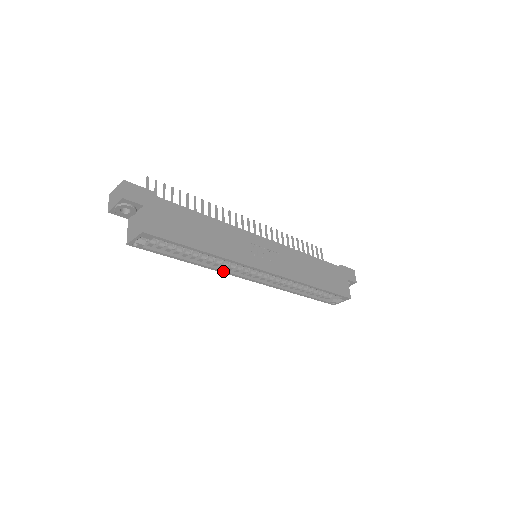
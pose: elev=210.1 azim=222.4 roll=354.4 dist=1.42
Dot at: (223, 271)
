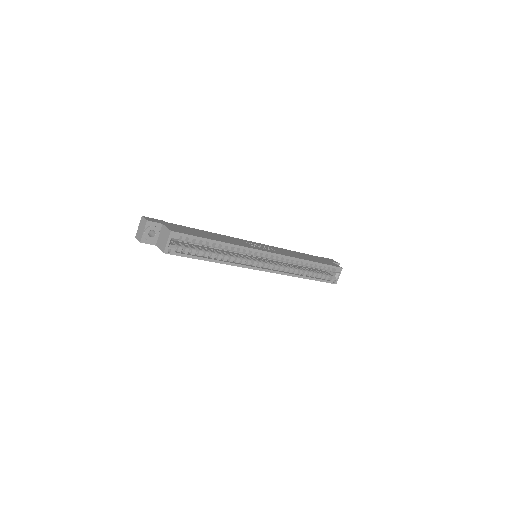
Dot at: (239, 265)
